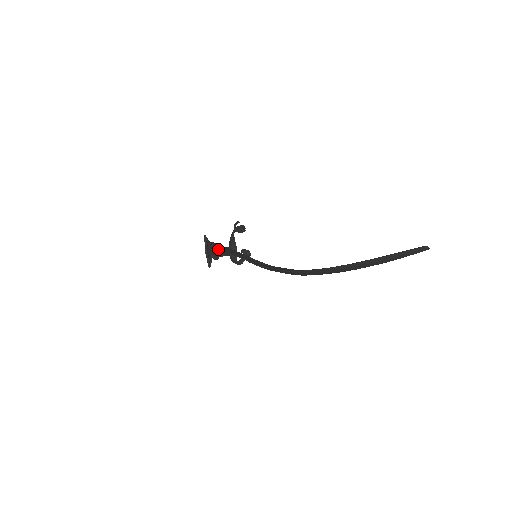
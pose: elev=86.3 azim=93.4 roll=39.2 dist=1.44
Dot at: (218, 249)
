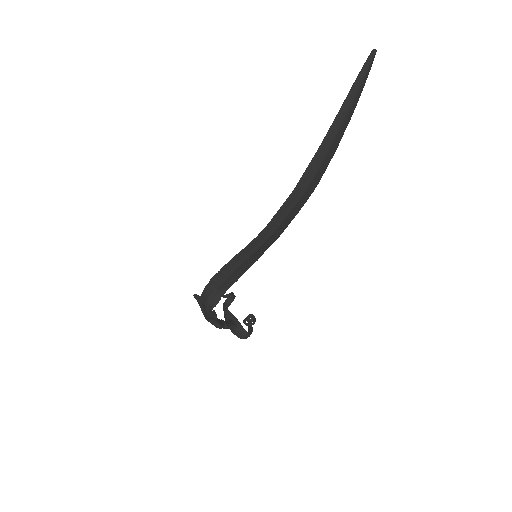
Dot at: (215, 288)
